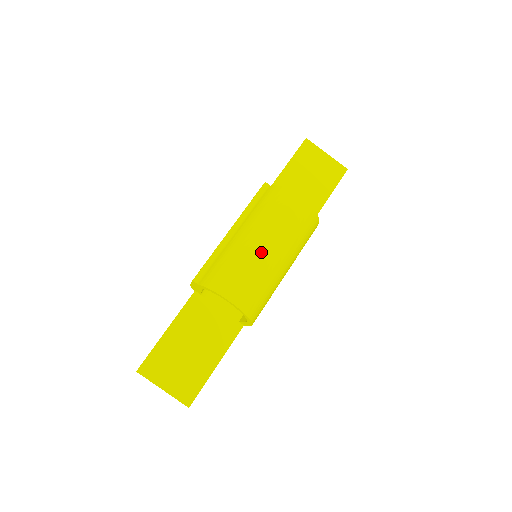
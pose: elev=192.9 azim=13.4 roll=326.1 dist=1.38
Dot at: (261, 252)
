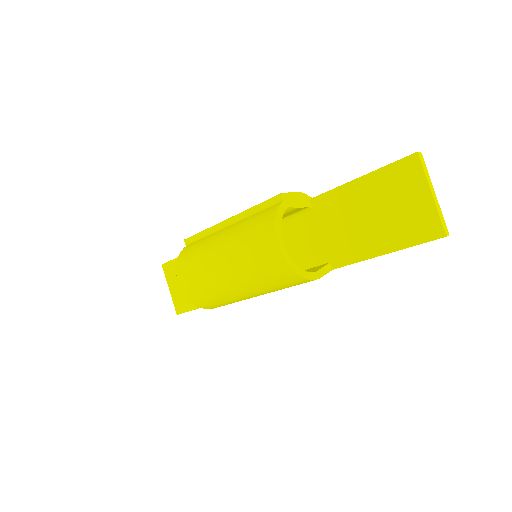
Dot at: (216, 266)
